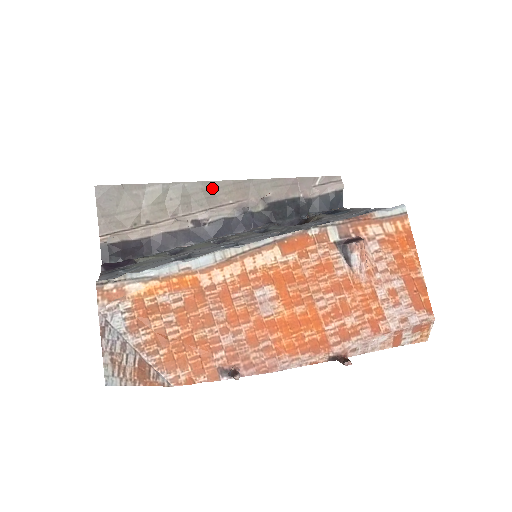
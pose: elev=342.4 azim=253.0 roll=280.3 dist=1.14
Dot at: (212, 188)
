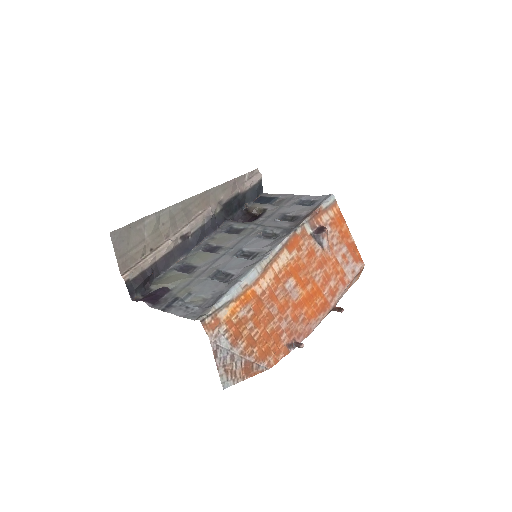
Dot at: (187, 205)
